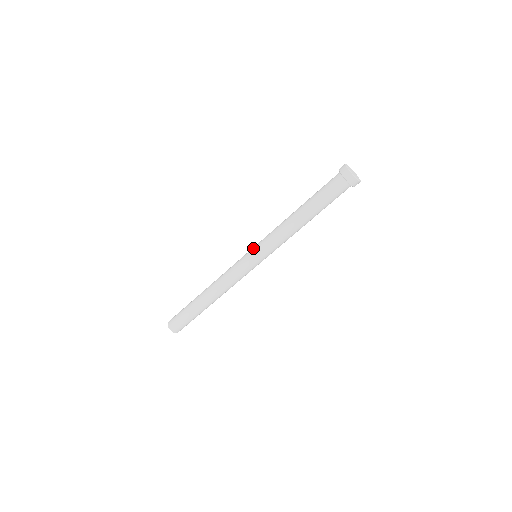
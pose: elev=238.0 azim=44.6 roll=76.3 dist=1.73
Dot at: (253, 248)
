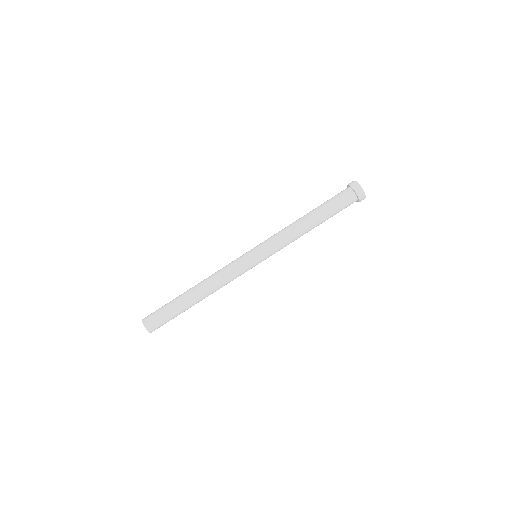
Dot at: (256, 248)
